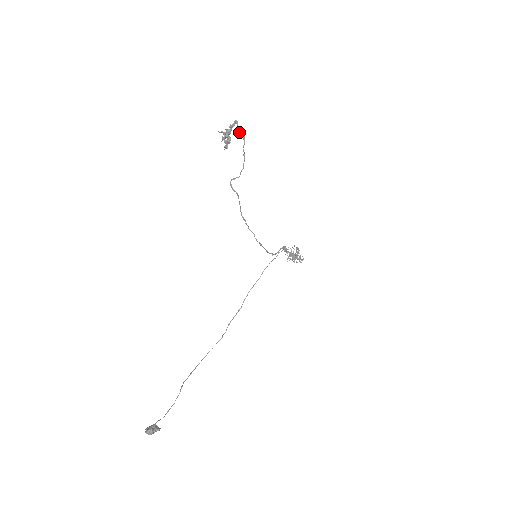
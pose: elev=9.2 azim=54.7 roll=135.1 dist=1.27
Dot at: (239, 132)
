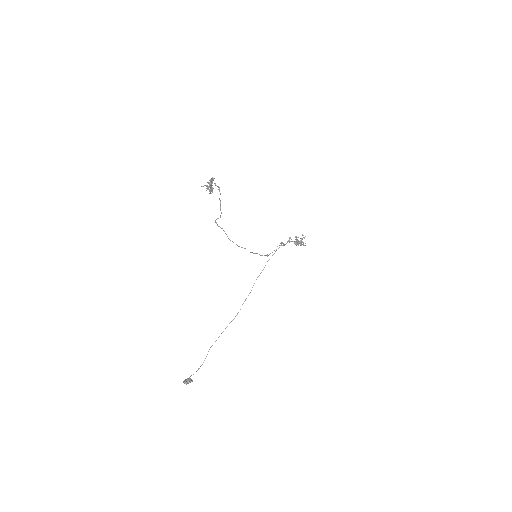
Dot at: occluded
